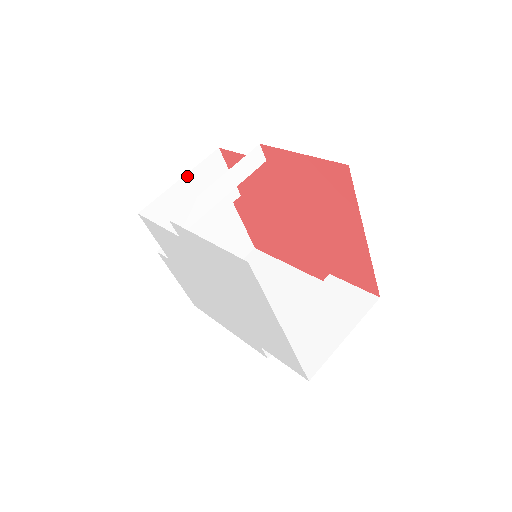
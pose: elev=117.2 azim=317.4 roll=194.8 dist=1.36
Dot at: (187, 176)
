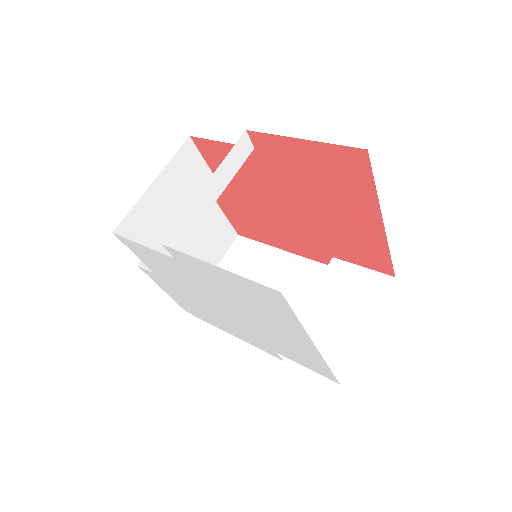
Dot at: (160, 176)
